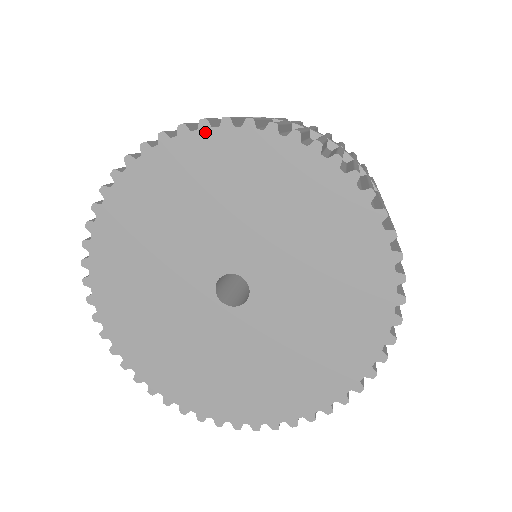
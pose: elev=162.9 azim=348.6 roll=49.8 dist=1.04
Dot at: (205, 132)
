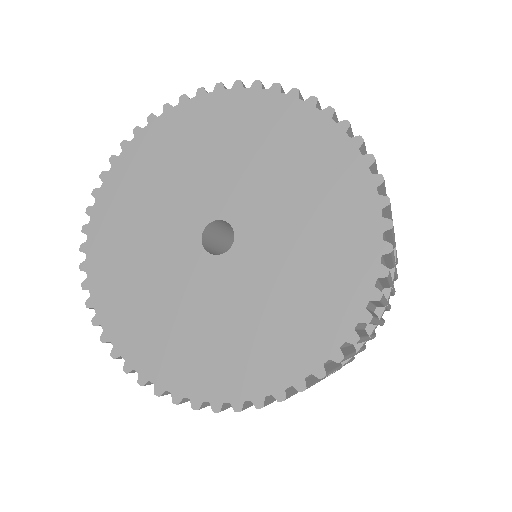
Dot at: (107, 178)
